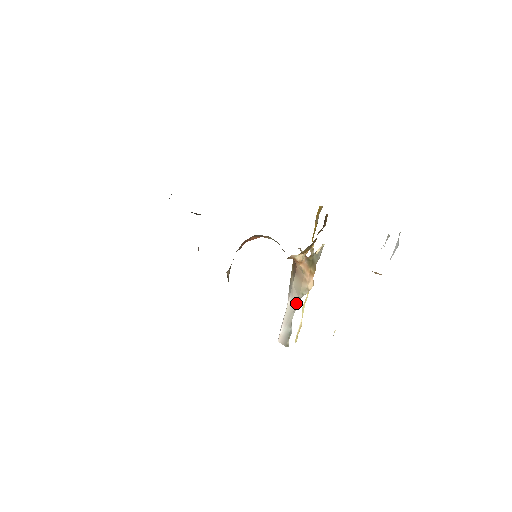
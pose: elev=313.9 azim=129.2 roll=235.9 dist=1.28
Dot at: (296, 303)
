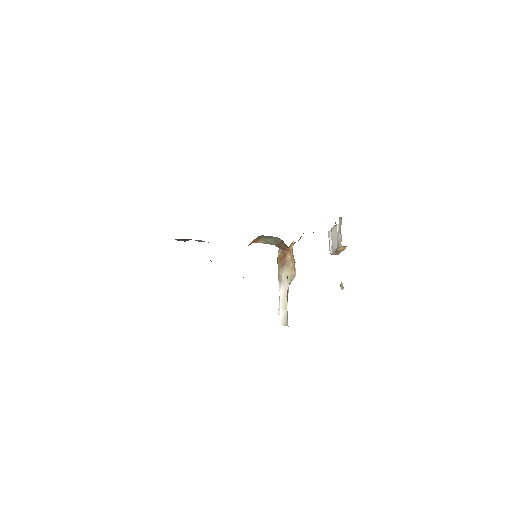
Dot at: (288, 289)
